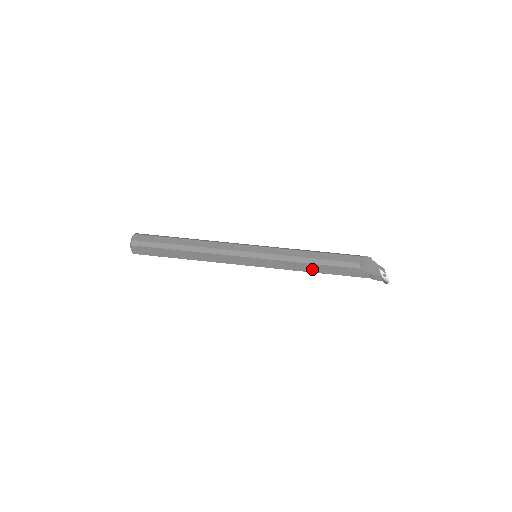
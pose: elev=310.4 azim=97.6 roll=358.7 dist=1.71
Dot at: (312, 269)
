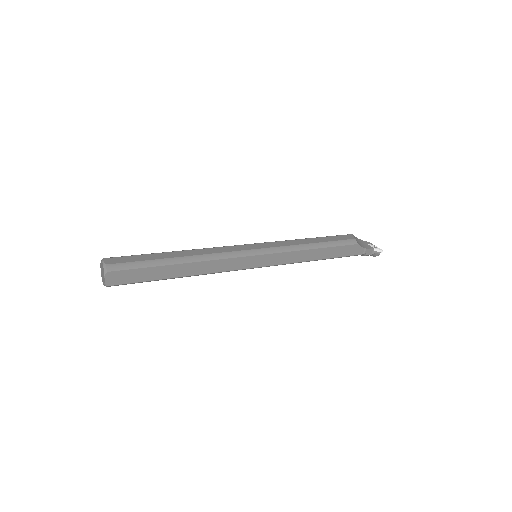
Dot at: (315, 256)
